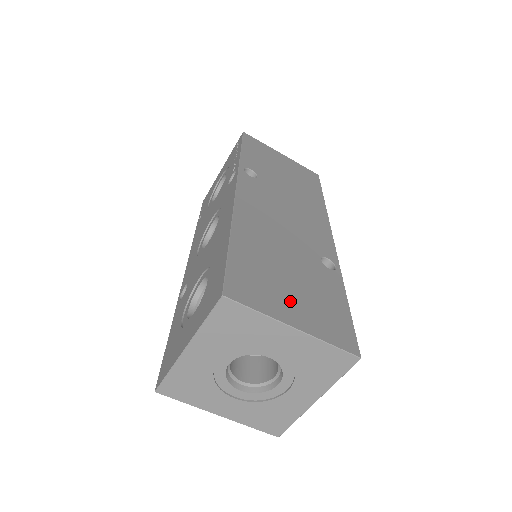
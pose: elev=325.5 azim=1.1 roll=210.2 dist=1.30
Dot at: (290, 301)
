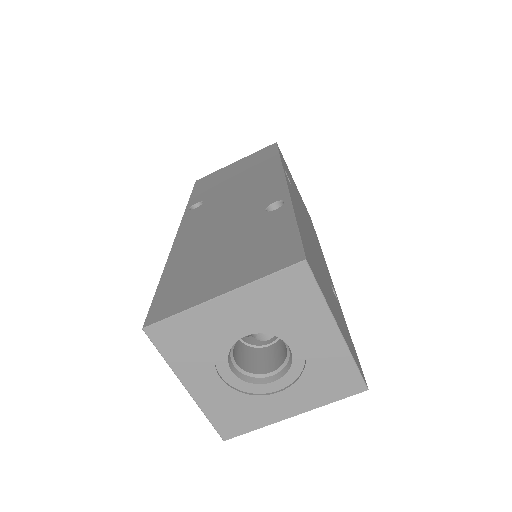
Dot at: (219, 276)
